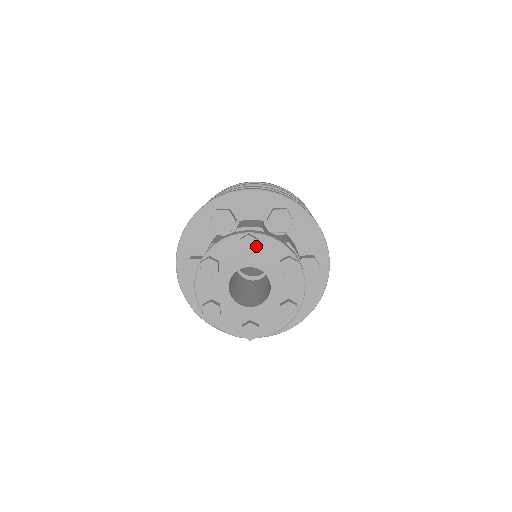
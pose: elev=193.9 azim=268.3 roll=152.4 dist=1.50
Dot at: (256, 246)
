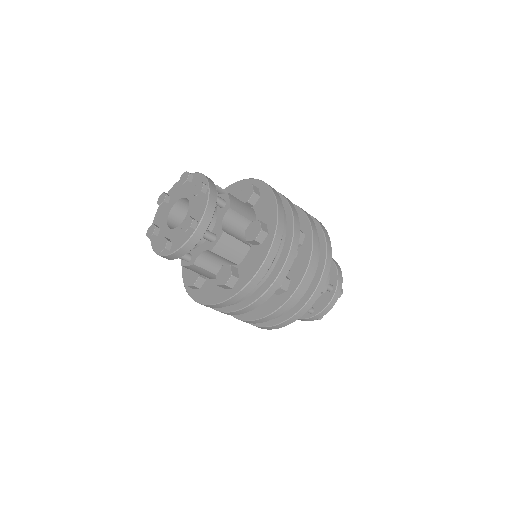
Dot at: (187, 178)
